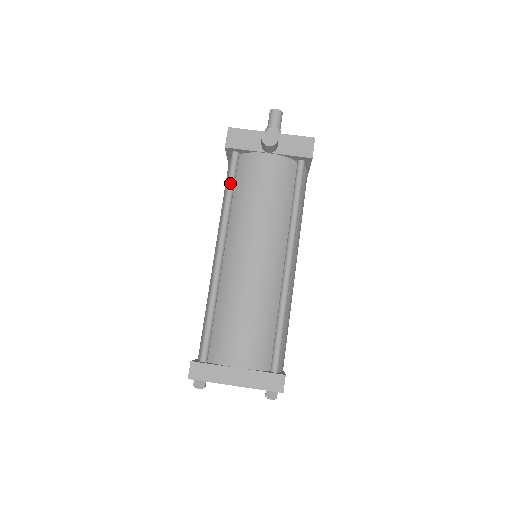
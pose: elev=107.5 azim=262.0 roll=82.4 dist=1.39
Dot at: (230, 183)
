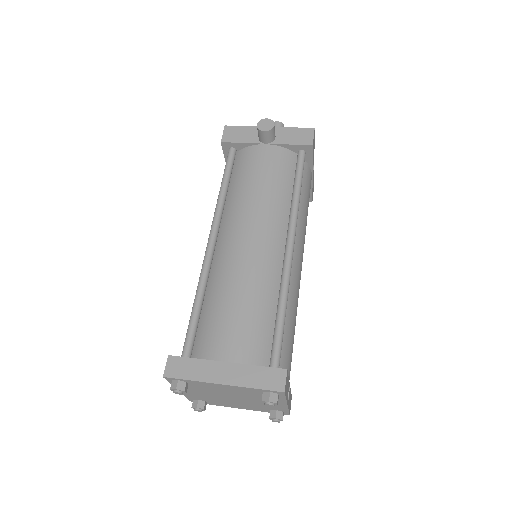
Dot at: (225, 175)
